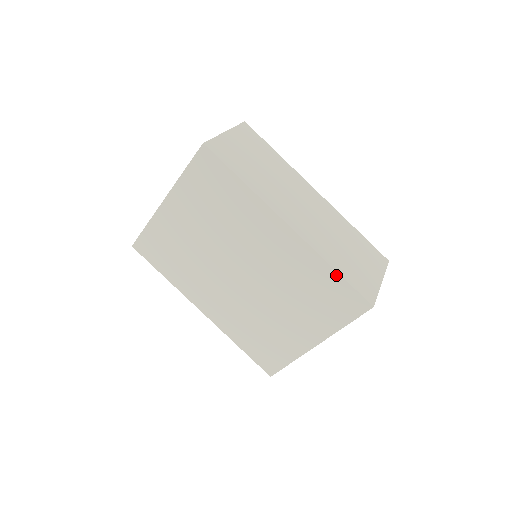
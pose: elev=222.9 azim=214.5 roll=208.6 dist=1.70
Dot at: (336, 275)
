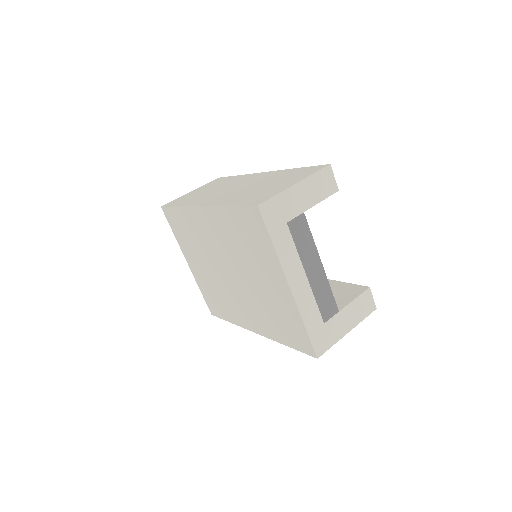
Dot at: (232, 209)
